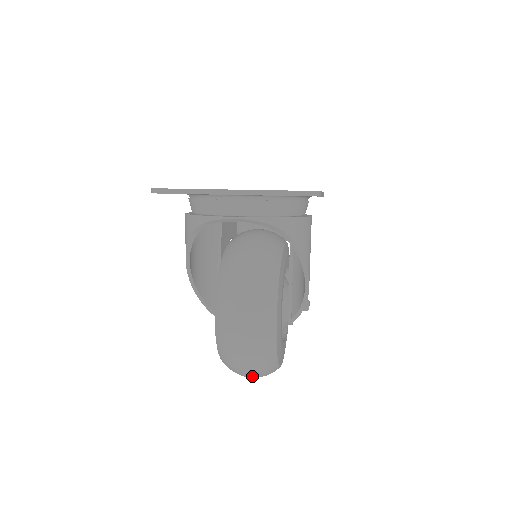
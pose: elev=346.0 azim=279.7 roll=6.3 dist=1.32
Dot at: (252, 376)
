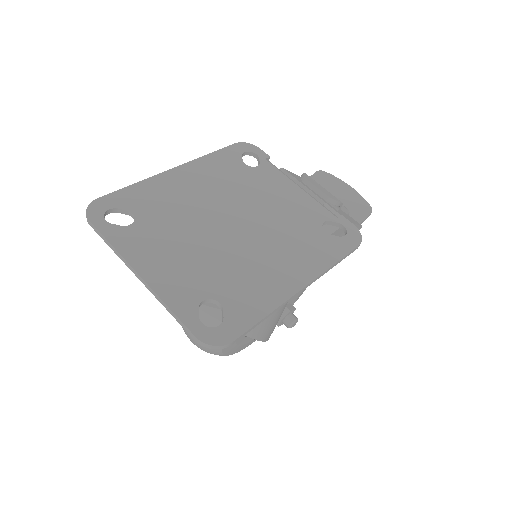
Dot at: occluded
